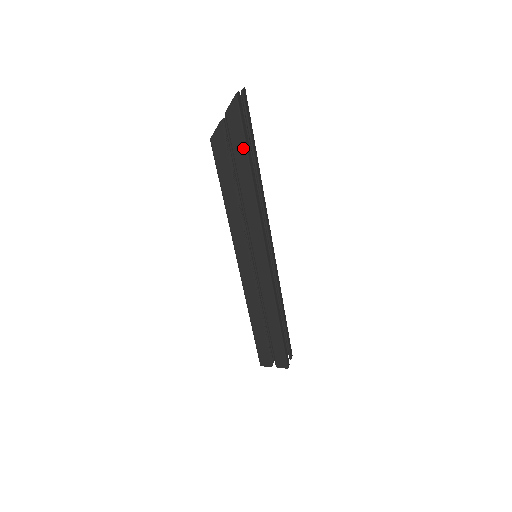
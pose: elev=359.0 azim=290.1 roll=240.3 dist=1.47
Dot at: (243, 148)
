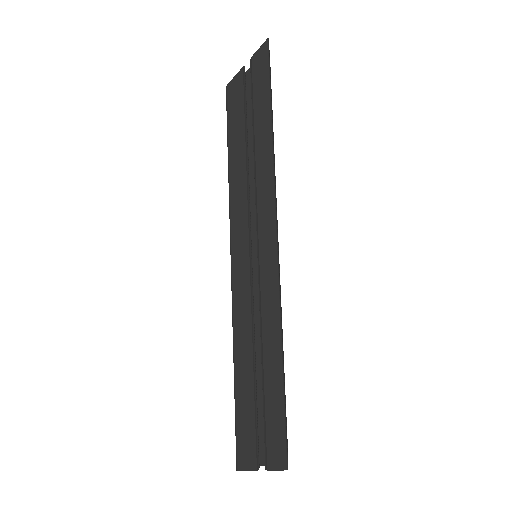
Dot at: (266, 96)
